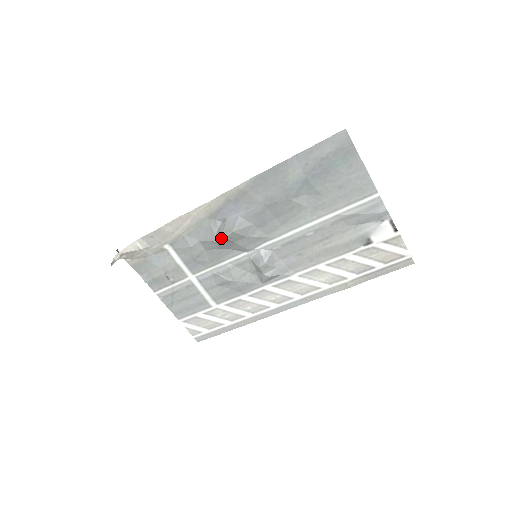
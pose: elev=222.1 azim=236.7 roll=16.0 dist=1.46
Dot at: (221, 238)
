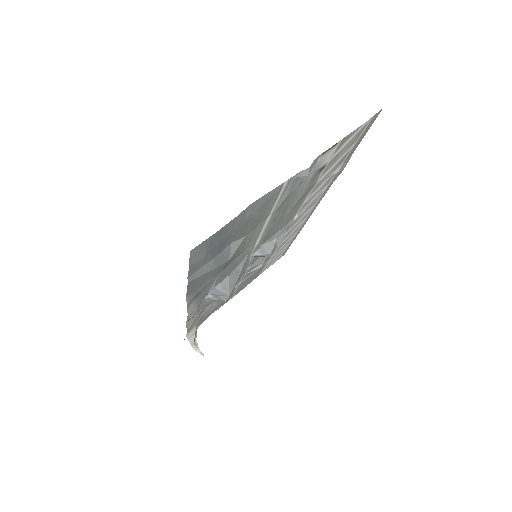
Dot at: (228, 299)
